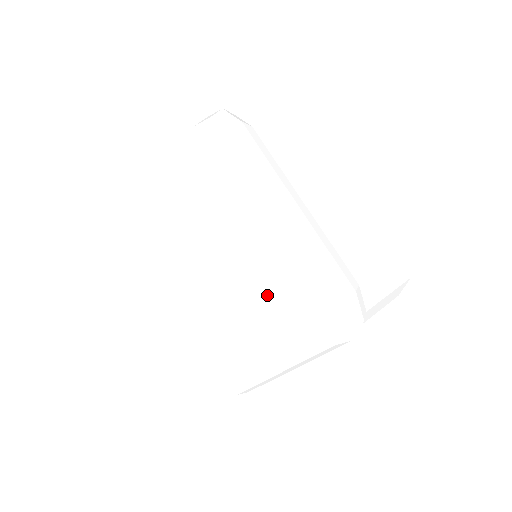
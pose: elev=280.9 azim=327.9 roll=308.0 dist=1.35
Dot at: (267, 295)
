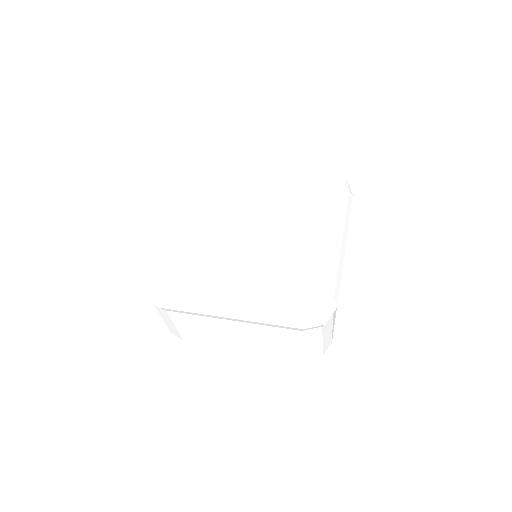
Dot at: (294, 207)
